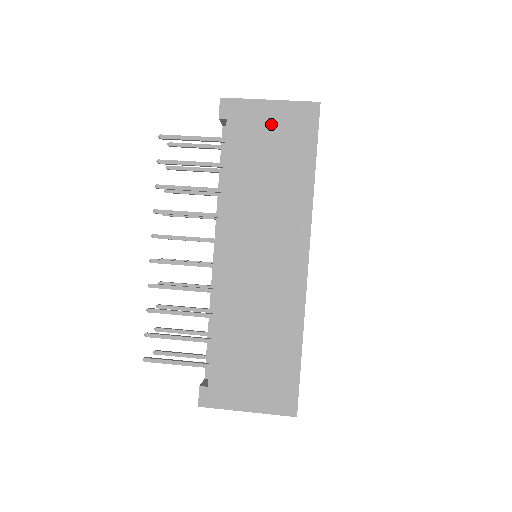
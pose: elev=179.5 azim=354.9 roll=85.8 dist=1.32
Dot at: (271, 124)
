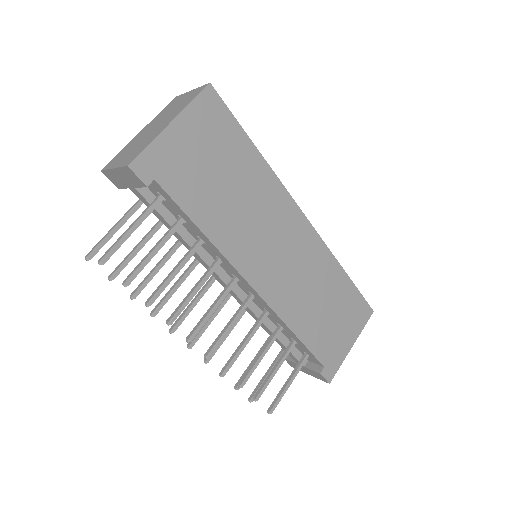
Dot at: (193, 144)
